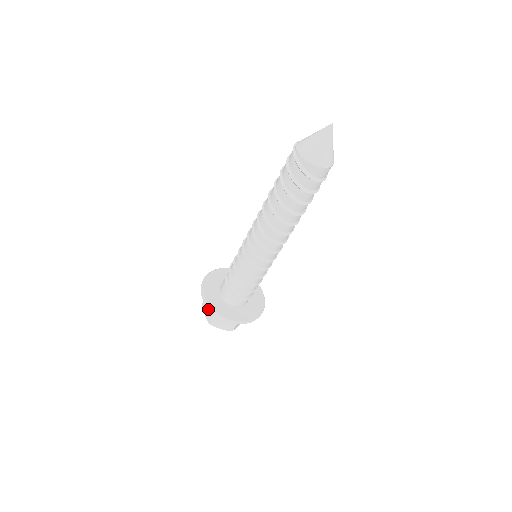
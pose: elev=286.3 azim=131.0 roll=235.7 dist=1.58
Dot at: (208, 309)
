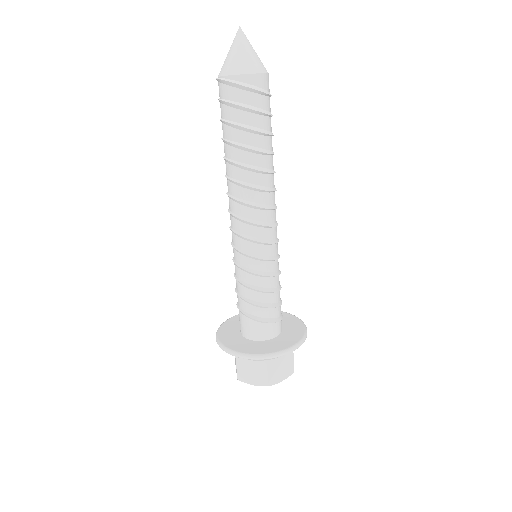
Dot at: (252, 372)
